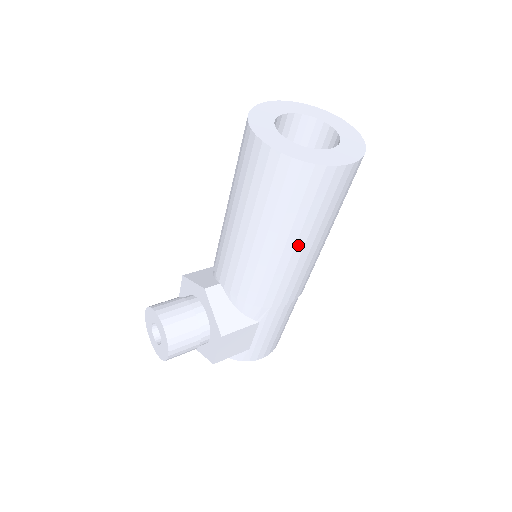
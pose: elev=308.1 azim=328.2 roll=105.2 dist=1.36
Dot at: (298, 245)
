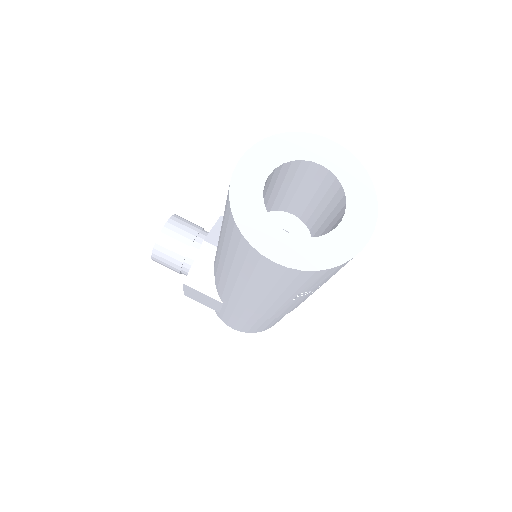
Dot at: (240, 282)
